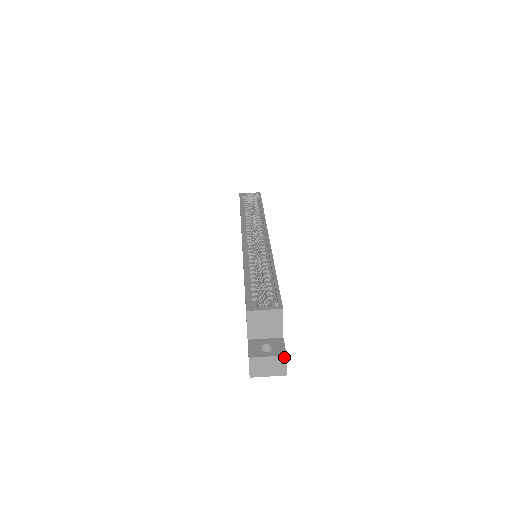
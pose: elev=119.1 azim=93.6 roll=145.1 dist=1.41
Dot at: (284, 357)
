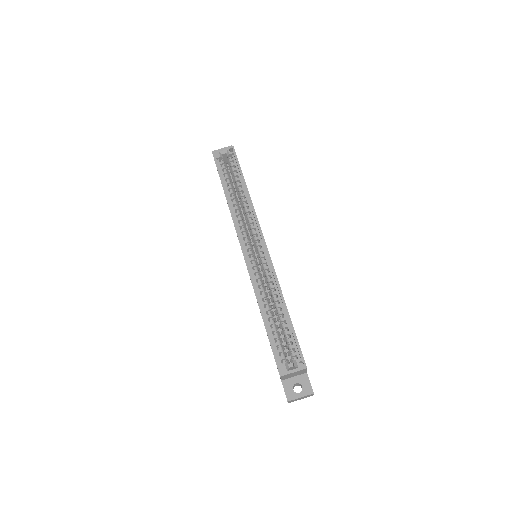
Dot at: (312, 394)
